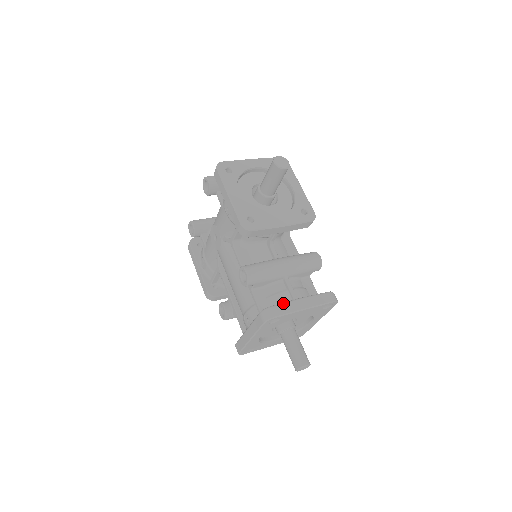
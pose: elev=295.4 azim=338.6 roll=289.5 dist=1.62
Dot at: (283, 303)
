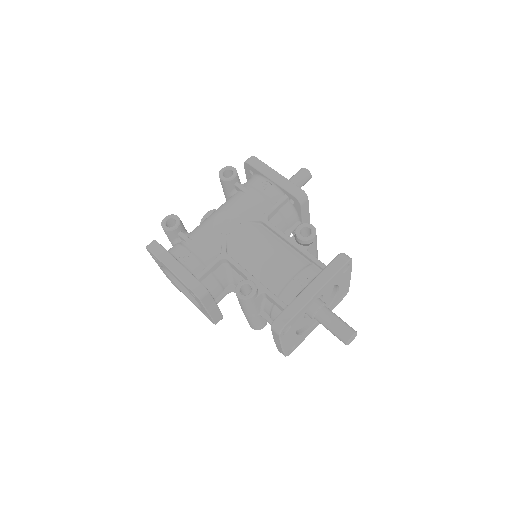
Dot at: occluded
